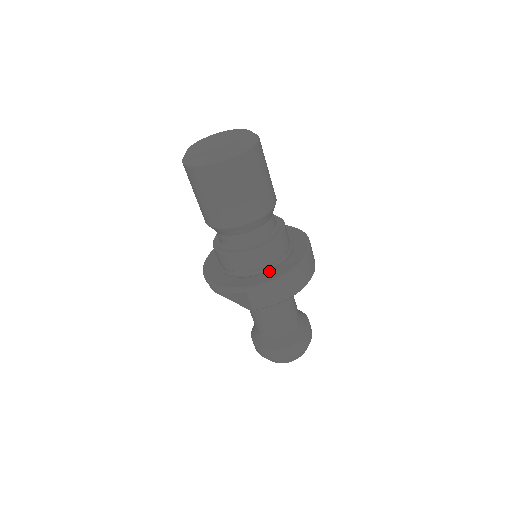
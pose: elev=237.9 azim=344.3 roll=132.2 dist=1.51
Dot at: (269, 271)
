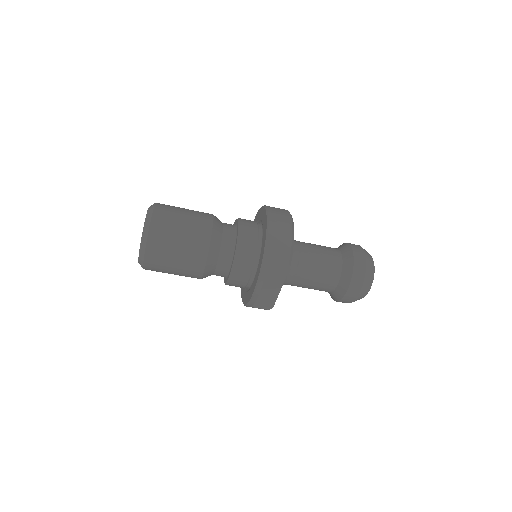
Dot at: (262, 238)
